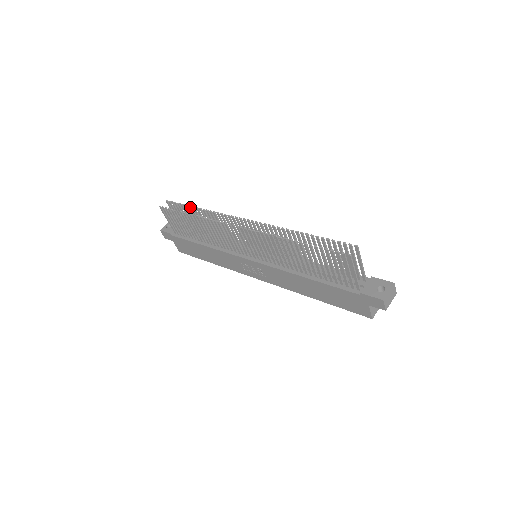
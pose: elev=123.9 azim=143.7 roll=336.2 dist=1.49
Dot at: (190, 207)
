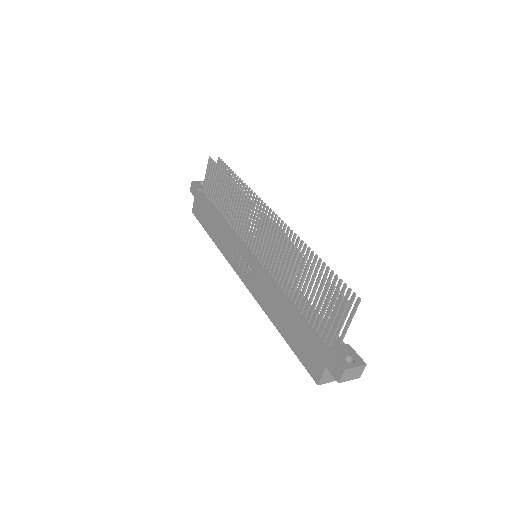
Dot at: (235, 175)
